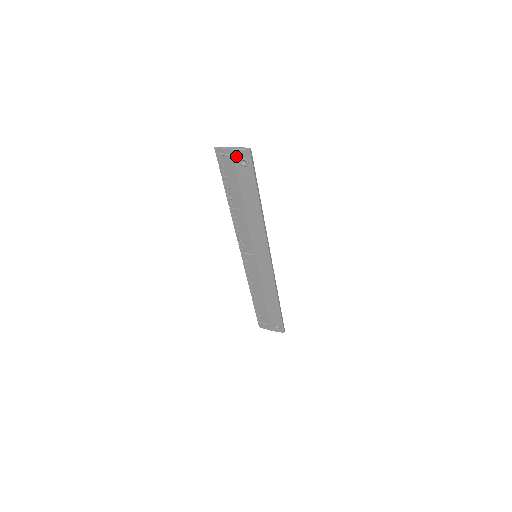
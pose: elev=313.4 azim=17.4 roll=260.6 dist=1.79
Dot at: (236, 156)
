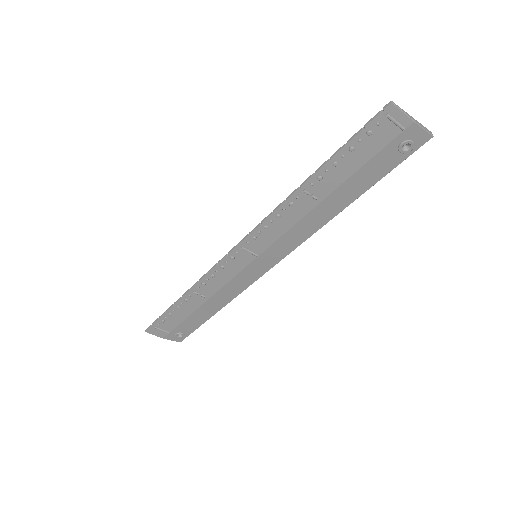
Dot at: (407, 133)
